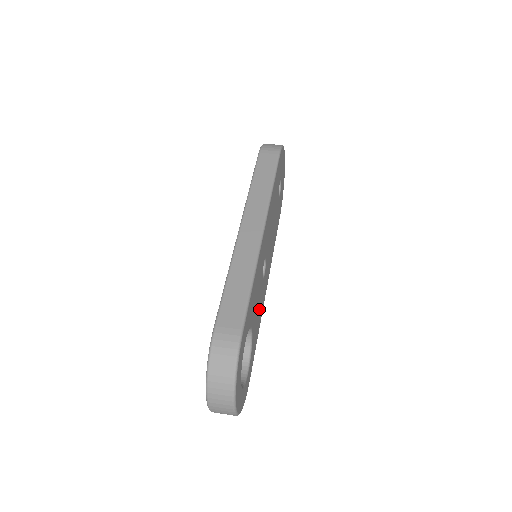
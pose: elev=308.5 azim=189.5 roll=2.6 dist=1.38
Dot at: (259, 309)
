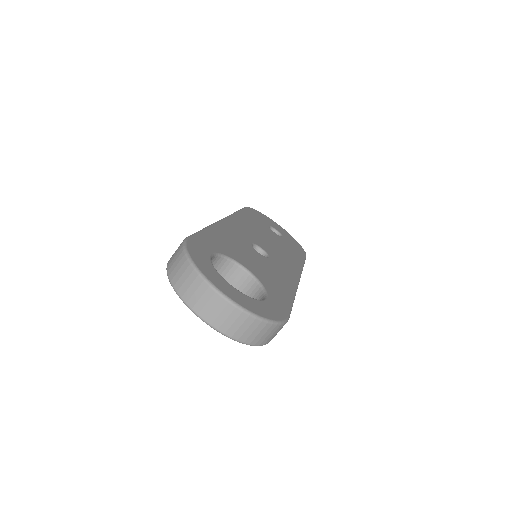
Dot at: (271, 273)
